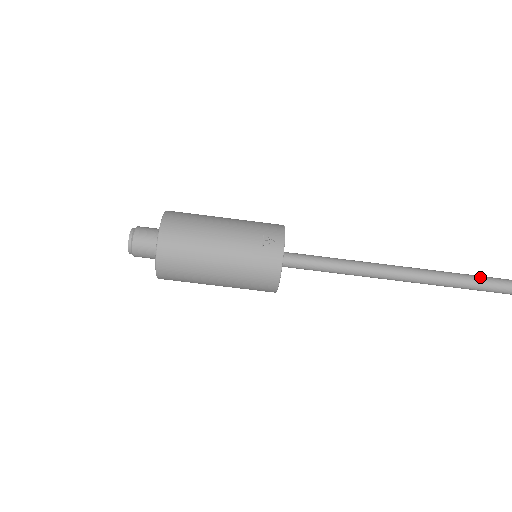
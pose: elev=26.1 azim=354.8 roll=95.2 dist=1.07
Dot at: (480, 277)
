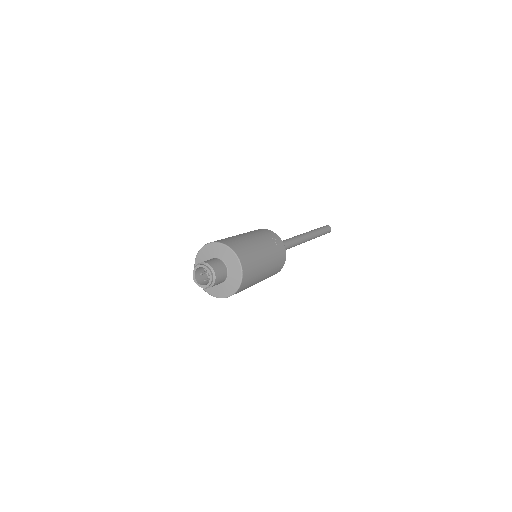
Dot at: (319, 229)
